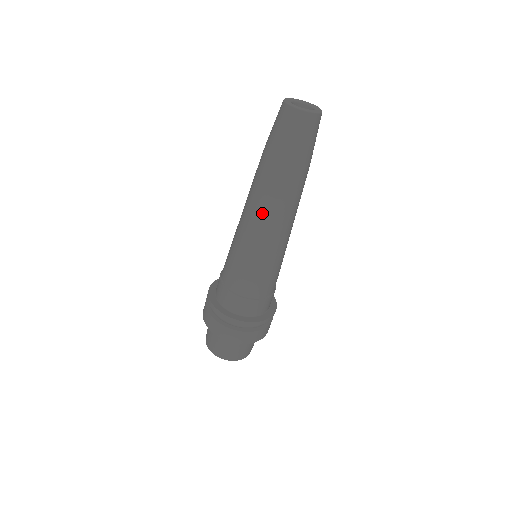
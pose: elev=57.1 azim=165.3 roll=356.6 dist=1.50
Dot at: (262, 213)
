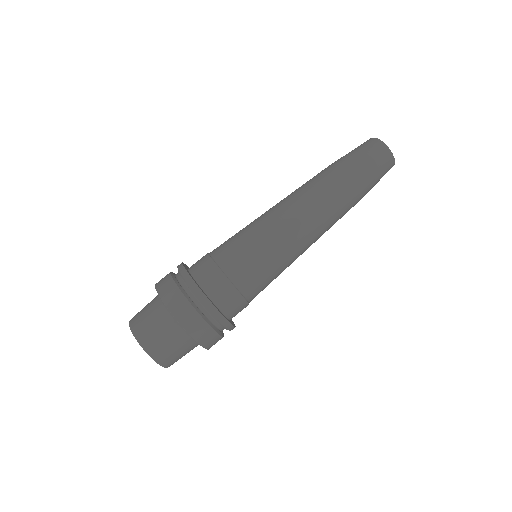
Dot at: (310, 212)
